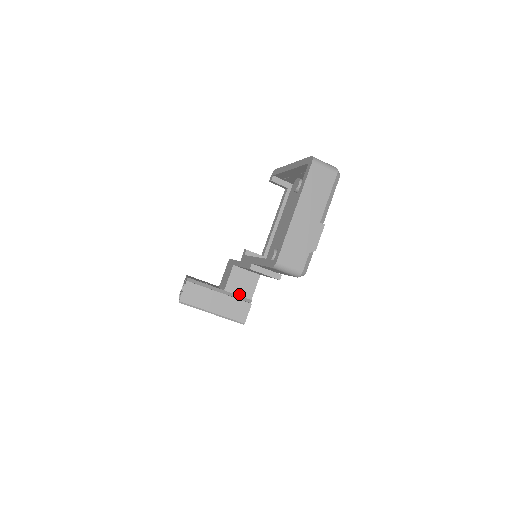
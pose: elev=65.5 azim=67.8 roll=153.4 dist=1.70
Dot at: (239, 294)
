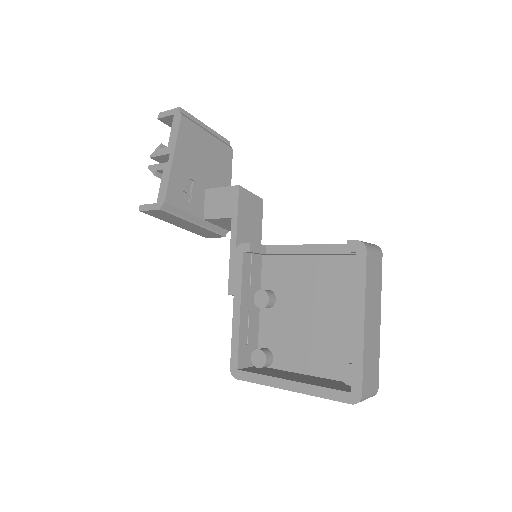
Dot at: (219, 226)
